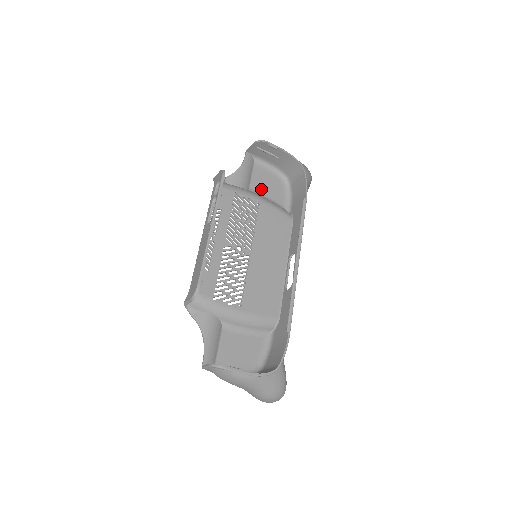
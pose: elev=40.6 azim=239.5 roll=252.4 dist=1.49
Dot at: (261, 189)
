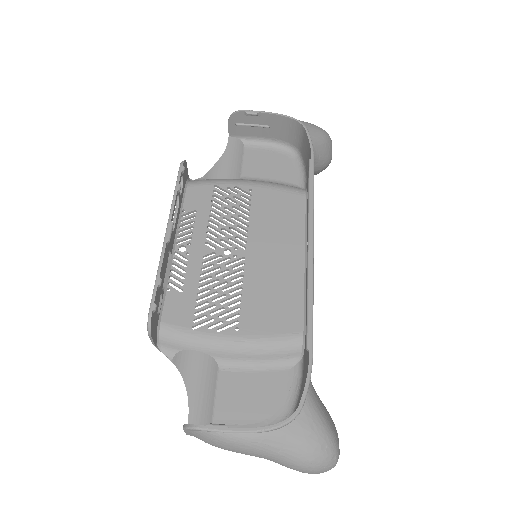
Dot at: (259, 173)
